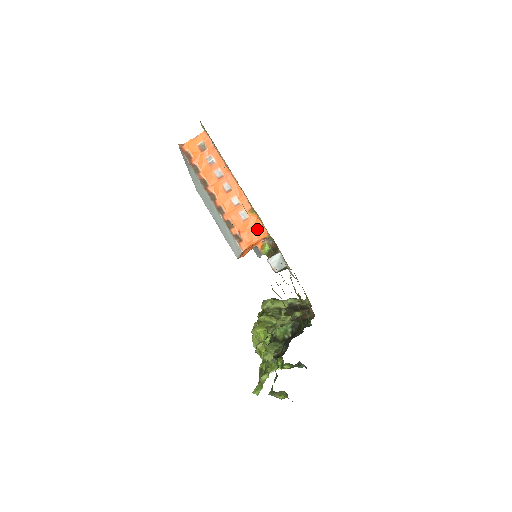
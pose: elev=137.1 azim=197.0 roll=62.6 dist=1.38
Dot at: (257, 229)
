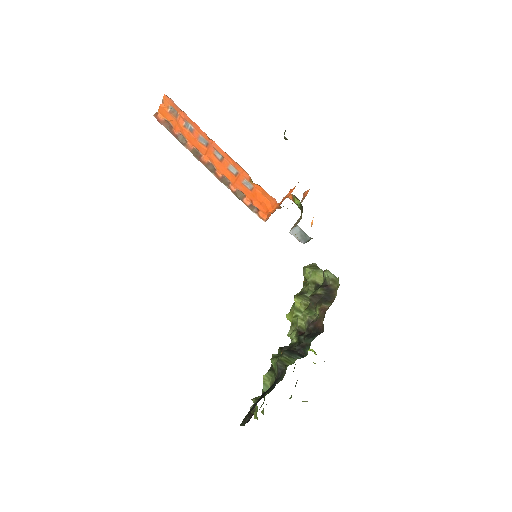
Dot at: (267, 199)
